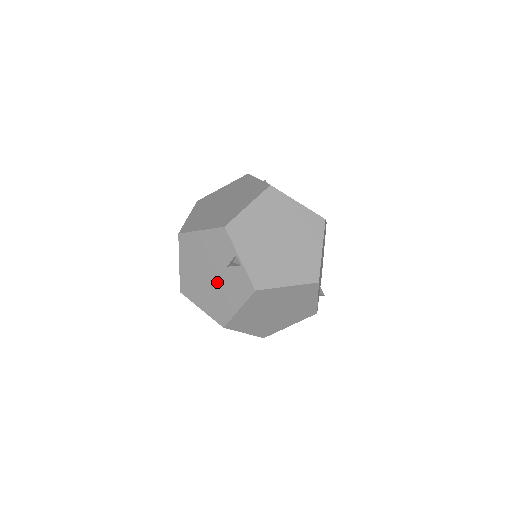
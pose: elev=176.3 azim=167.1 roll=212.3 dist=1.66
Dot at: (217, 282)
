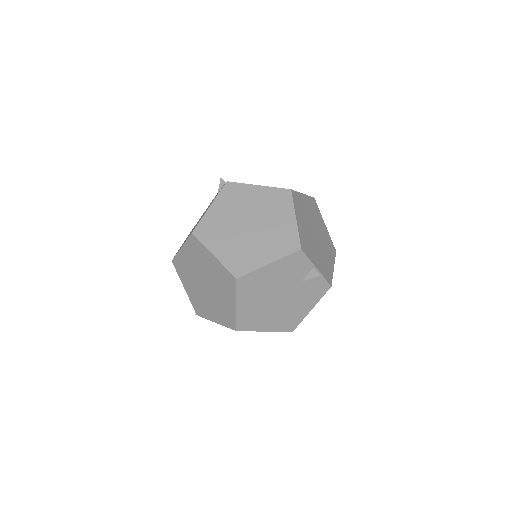
Dot at: (288, 300)
